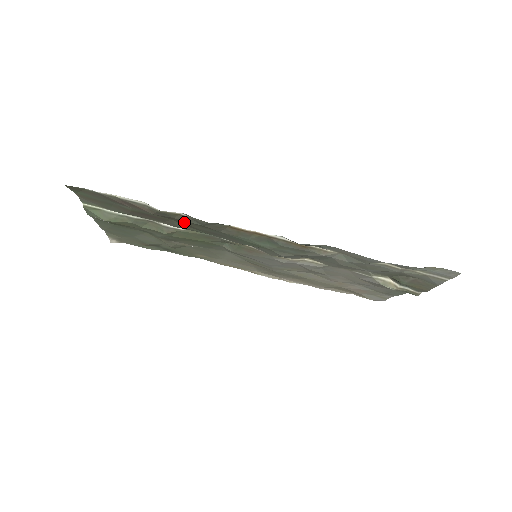
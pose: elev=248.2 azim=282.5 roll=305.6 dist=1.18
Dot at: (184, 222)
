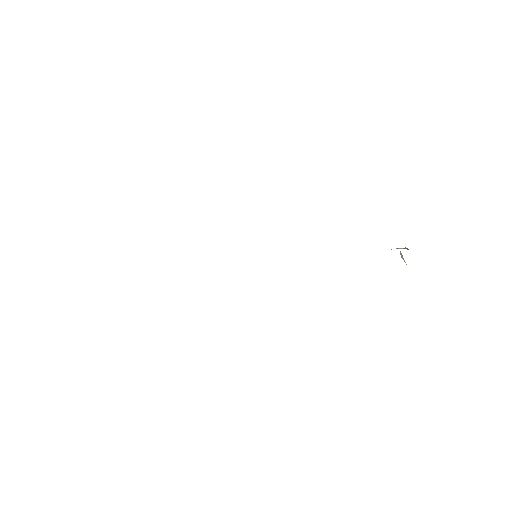
Dot at: occluded
